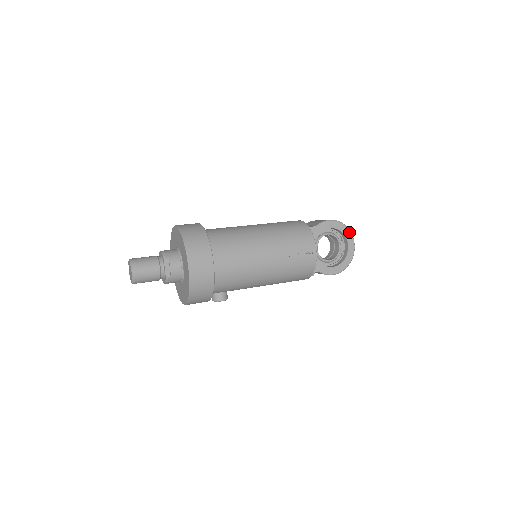
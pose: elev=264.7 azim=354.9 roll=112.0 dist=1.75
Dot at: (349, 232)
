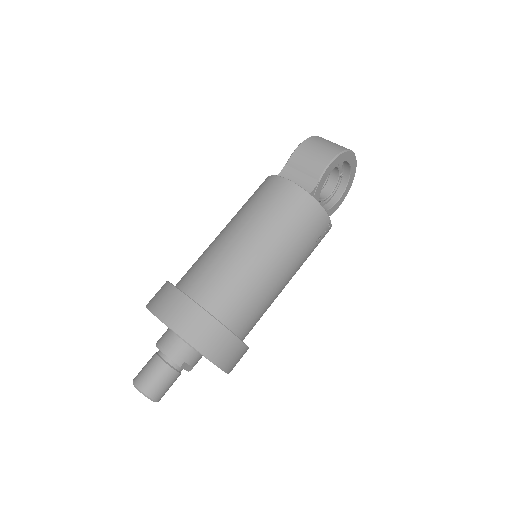
Dot at: (351, 154)
